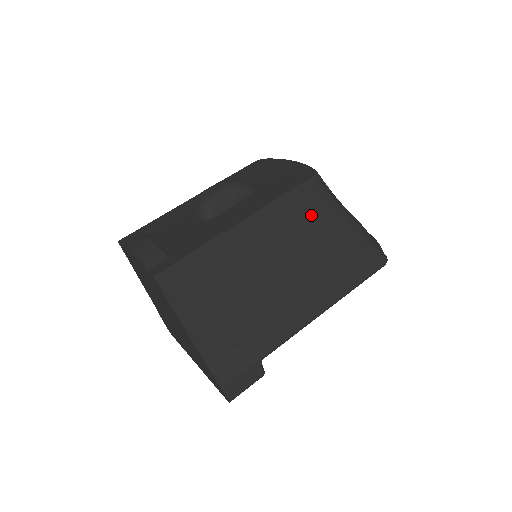
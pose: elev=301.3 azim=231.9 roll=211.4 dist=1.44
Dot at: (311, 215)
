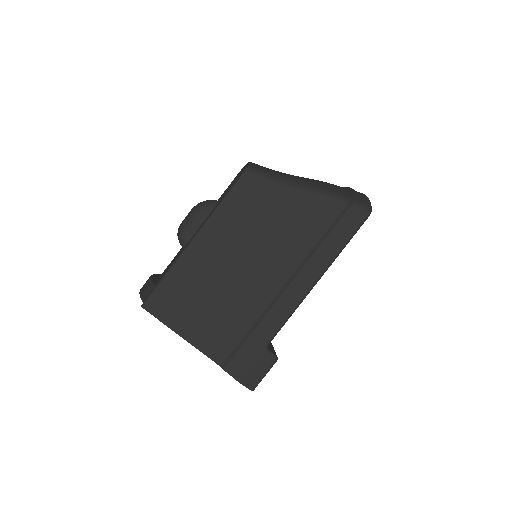
Dot at: (257, 205)
